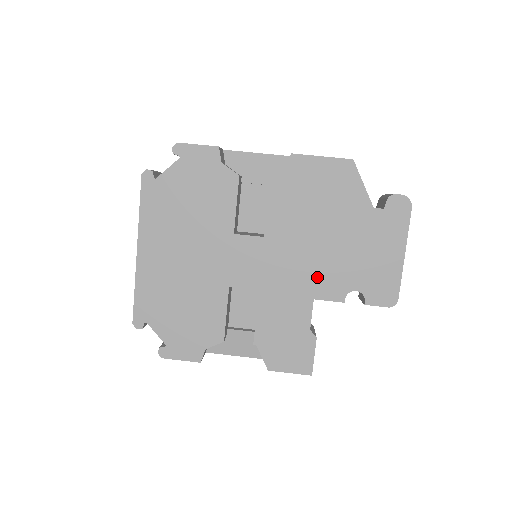
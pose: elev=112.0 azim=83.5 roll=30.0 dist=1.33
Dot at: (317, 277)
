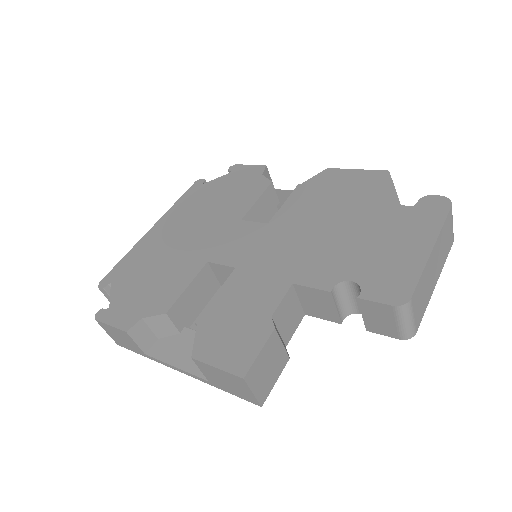
Dot at: (307, 262)
